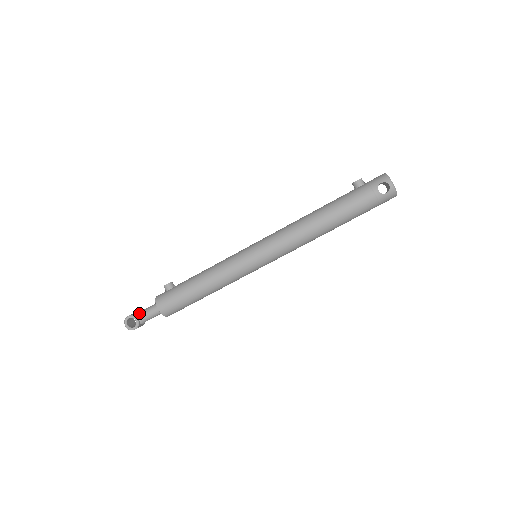
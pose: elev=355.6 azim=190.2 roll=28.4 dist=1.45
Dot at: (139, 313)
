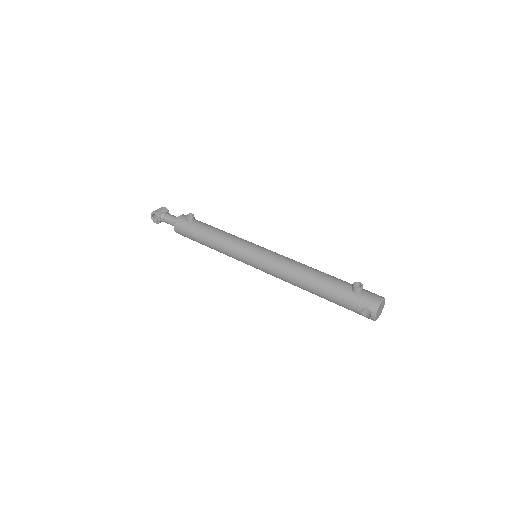
Dot at: (163, 215)
